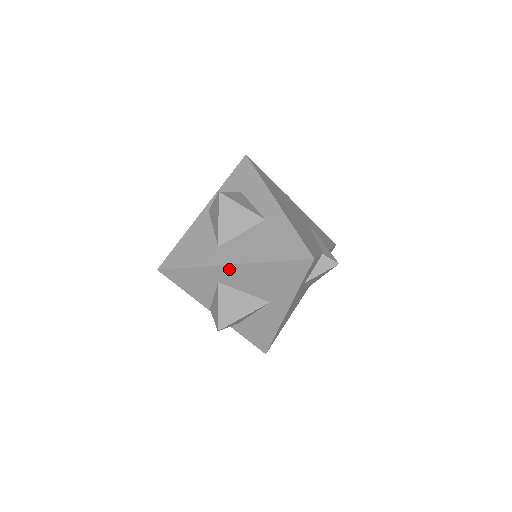
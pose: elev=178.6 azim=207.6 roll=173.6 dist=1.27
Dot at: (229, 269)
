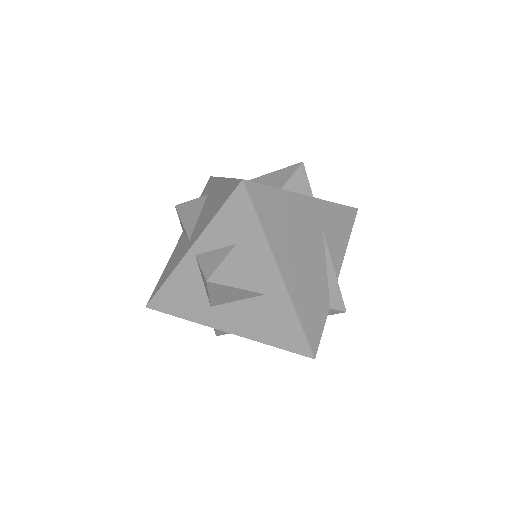
Dot at: (224, 329)
